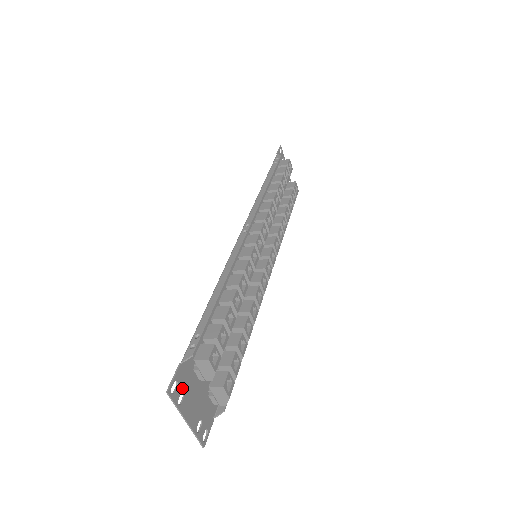
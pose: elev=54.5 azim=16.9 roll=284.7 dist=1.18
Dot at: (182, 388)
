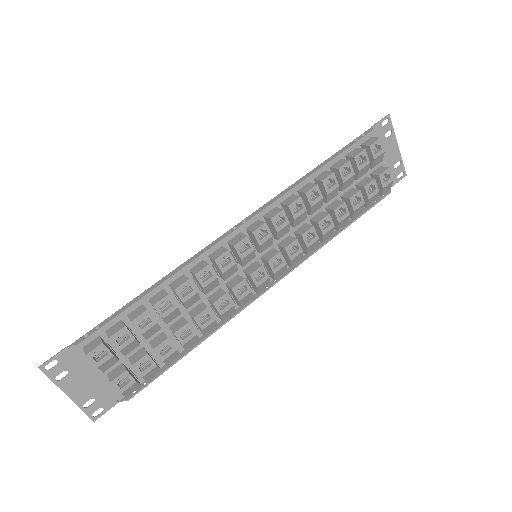
Dot at: (66, 368)
